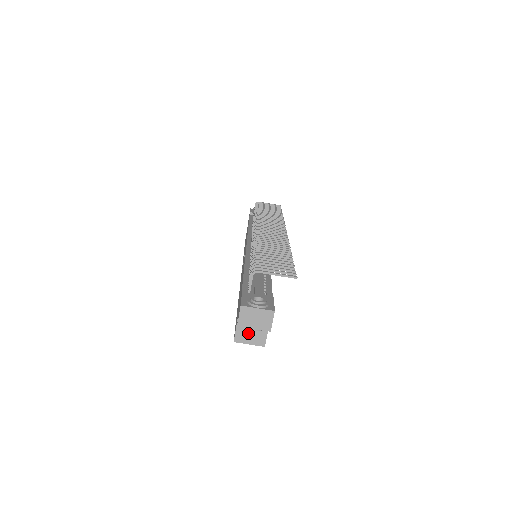
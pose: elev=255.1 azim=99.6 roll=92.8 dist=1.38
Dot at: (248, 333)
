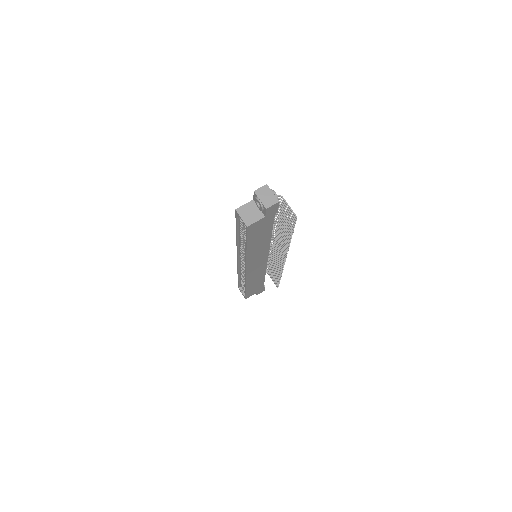
Dot at: (247, 212)
